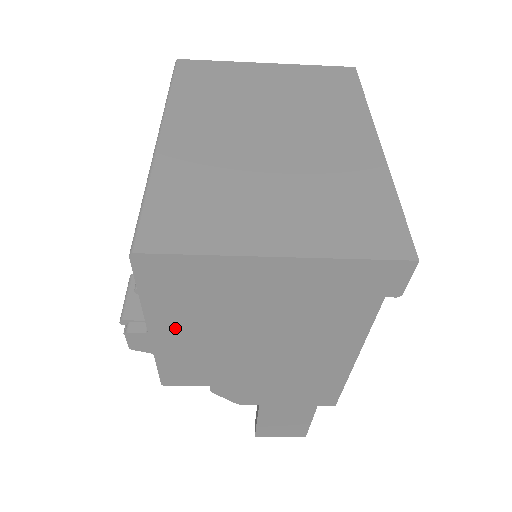
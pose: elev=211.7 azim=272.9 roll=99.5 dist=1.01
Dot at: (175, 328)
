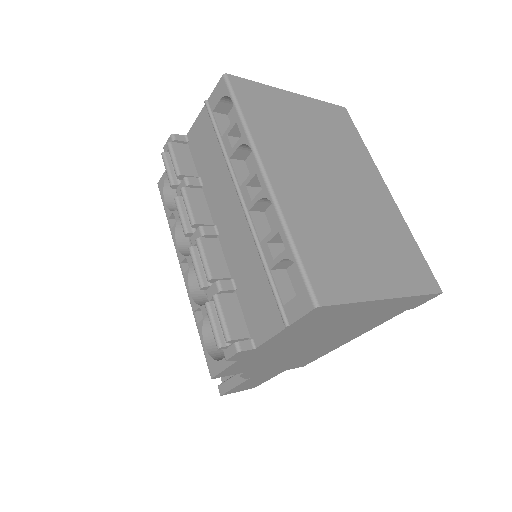
Dot at: (277, 343)
